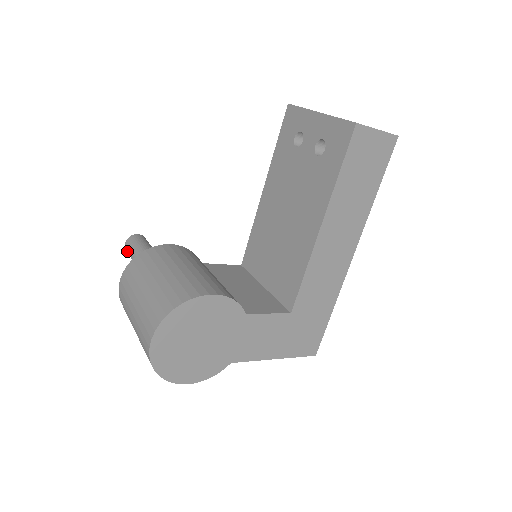
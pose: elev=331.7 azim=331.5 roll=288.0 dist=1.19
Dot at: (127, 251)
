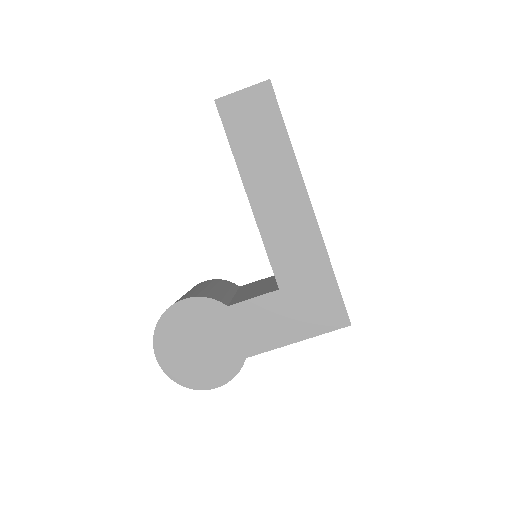
Dot at: occluded
